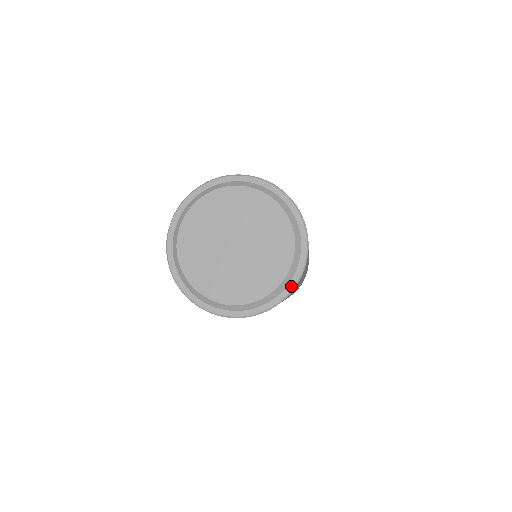
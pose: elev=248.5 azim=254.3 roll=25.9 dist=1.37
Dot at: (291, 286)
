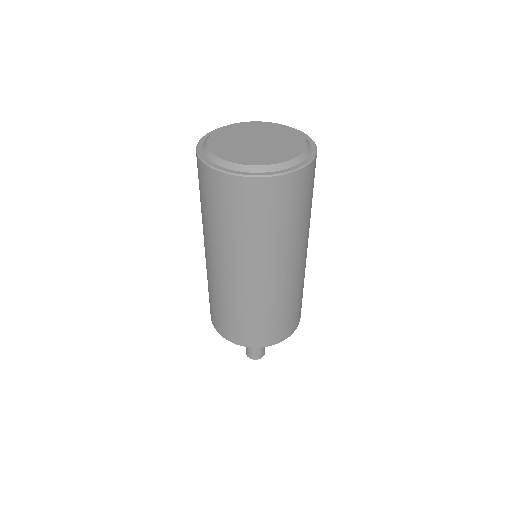
Dot at: (295, 168)
